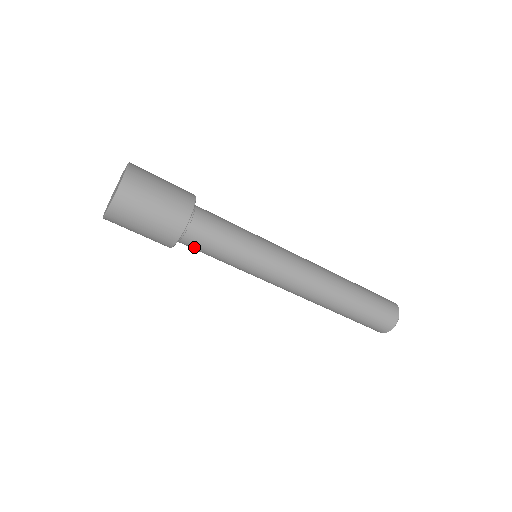
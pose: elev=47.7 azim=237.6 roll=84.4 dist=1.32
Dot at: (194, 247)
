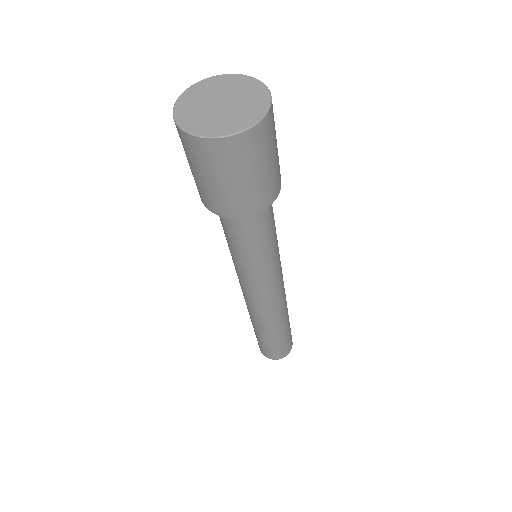
Dot at: (254, 224)
